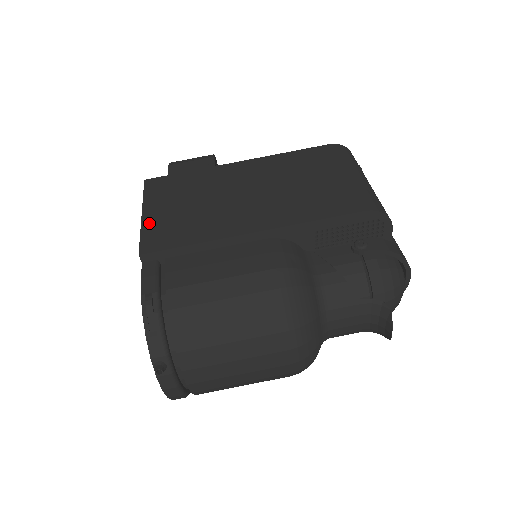
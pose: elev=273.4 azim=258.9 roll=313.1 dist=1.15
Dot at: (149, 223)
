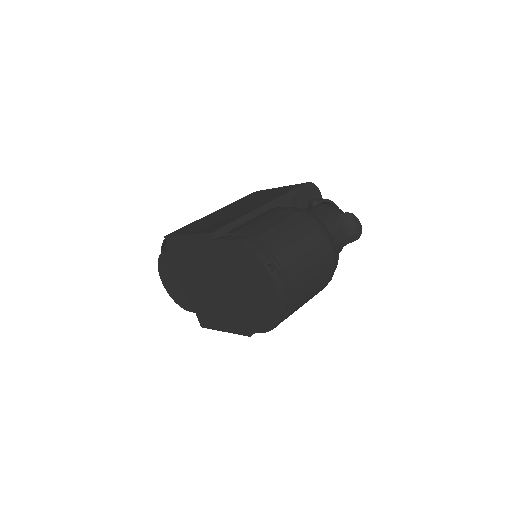
Dot at: (197, 232)
